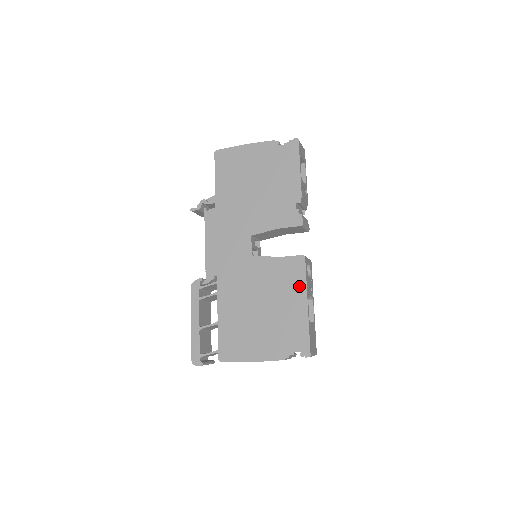
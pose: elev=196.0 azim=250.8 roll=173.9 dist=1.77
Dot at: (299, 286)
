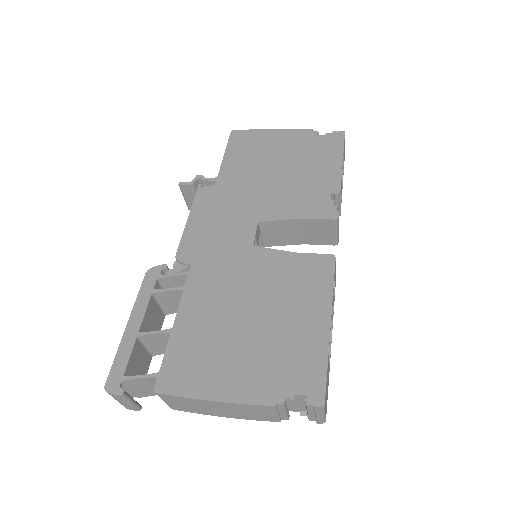
Dot at: (320, 294)
